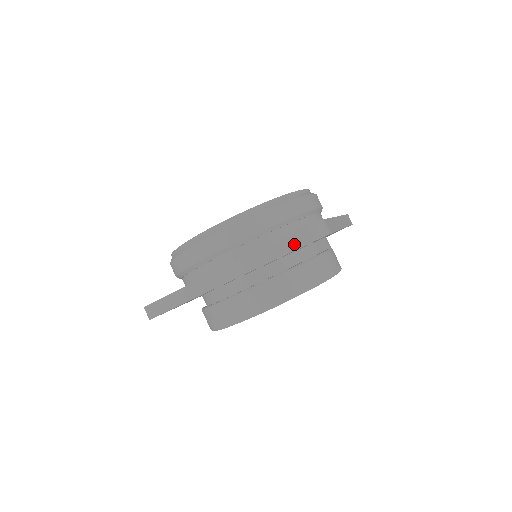
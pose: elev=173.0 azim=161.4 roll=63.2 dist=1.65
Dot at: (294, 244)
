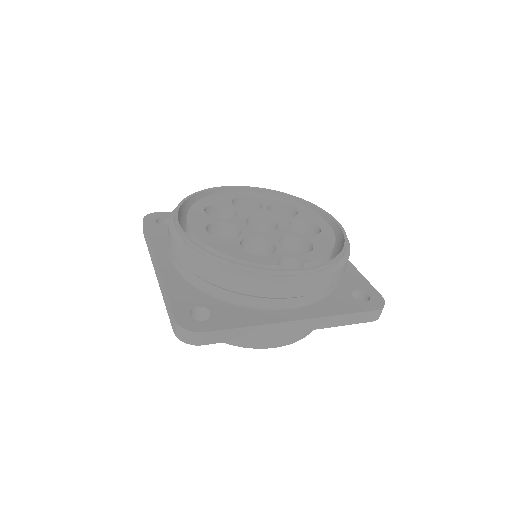
Dot at: (171, 319)
